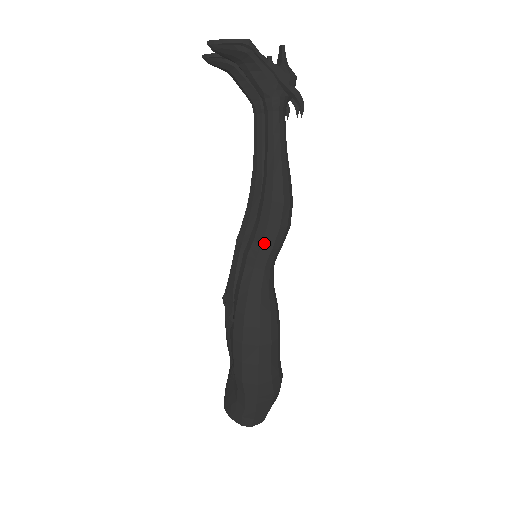
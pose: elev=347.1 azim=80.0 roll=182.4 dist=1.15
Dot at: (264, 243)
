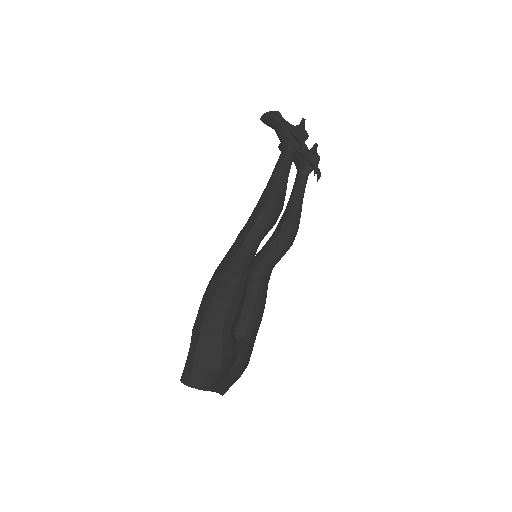
Dot at: (248, 225)
